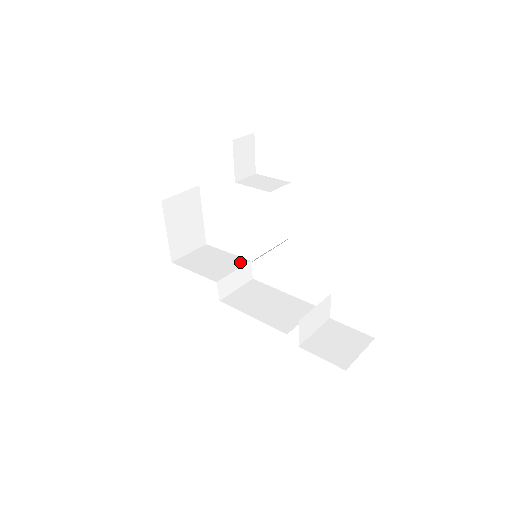
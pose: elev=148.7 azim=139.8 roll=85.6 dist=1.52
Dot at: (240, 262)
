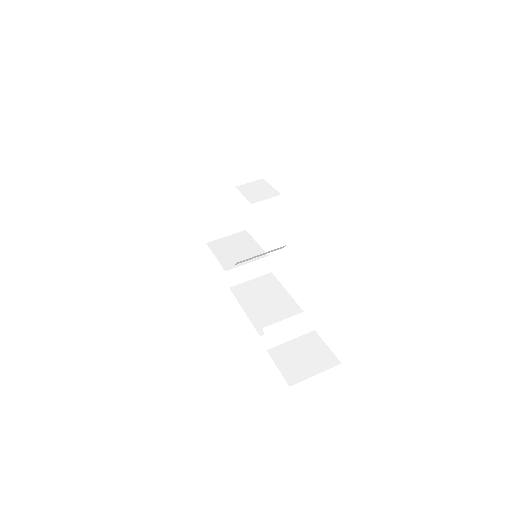
Dot at: occluded
